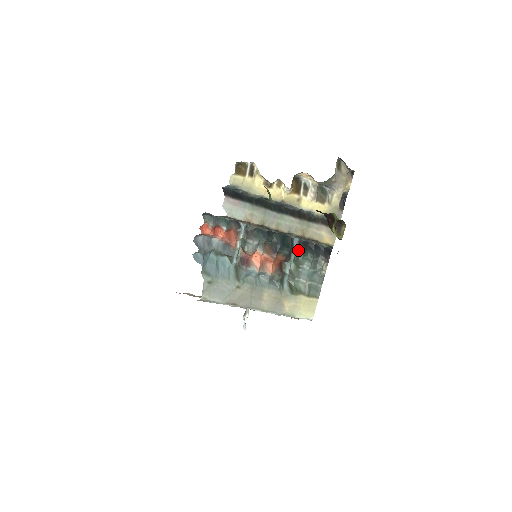
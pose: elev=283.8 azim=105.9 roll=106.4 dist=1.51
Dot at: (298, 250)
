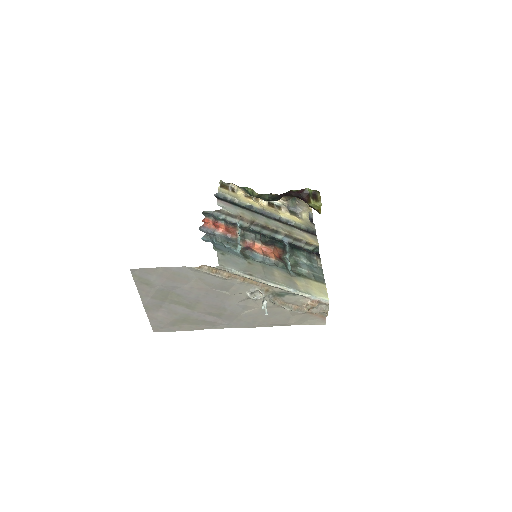
Dot at: (290, 248)
